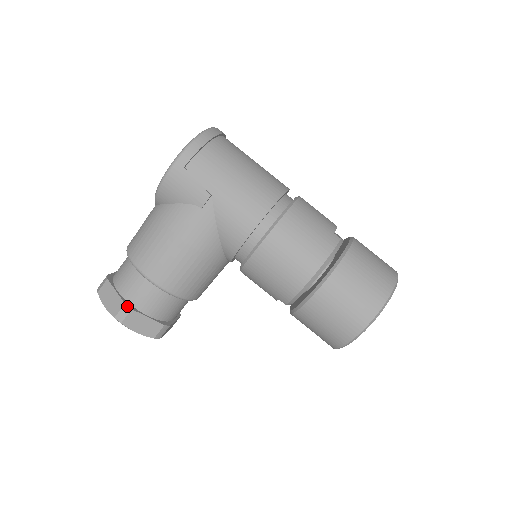
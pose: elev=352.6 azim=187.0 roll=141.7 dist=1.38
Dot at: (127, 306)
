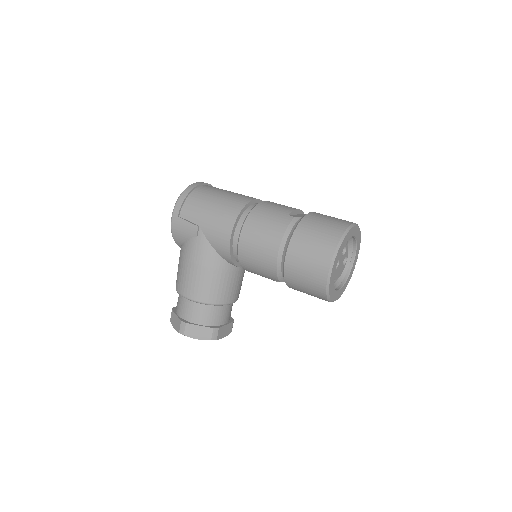
Dot at: (183, 322)
